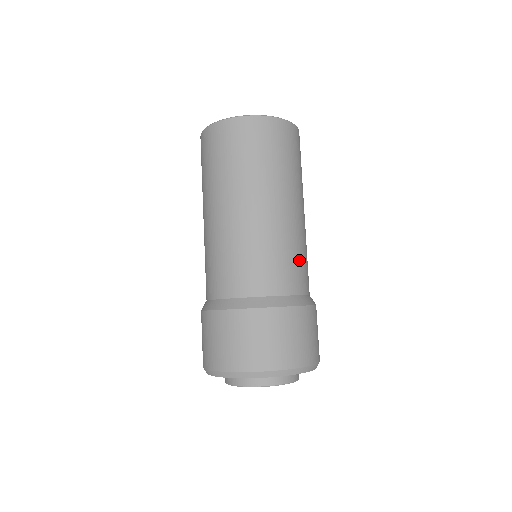
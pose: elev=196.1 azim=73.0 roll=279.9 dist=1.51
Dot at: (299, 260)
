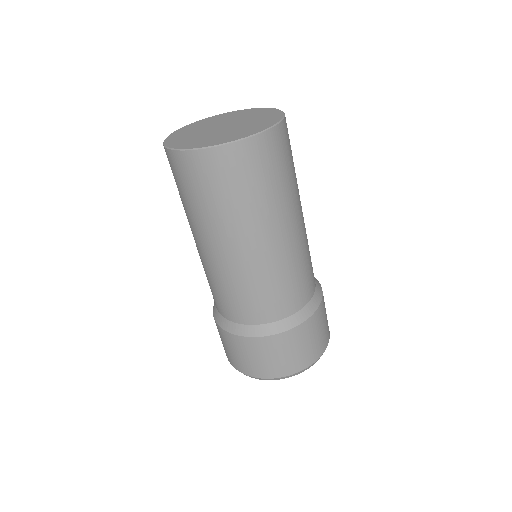
Dot at: (287, 285)
